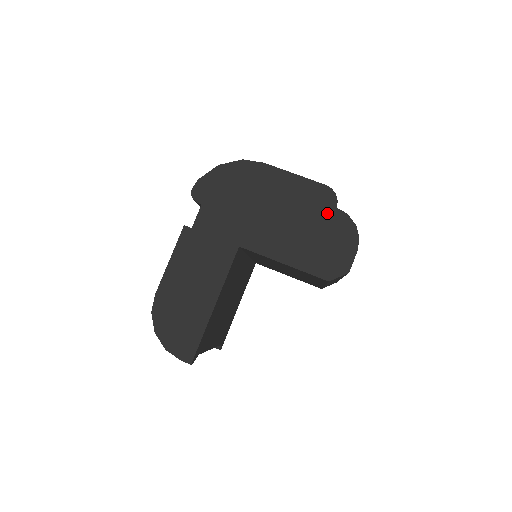
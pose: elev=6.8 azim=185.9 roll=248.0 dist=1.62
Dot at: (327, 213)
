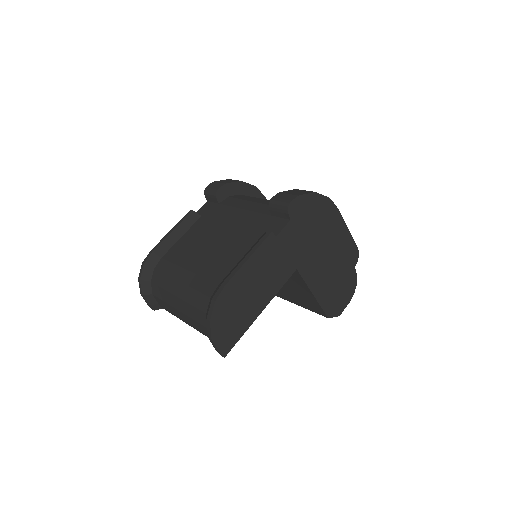
Dot at: (349, 268)
